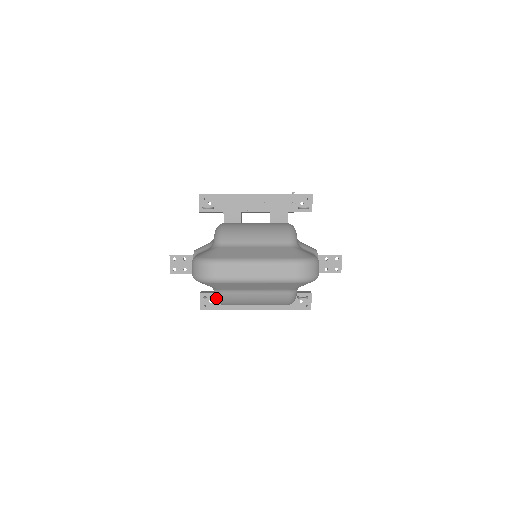
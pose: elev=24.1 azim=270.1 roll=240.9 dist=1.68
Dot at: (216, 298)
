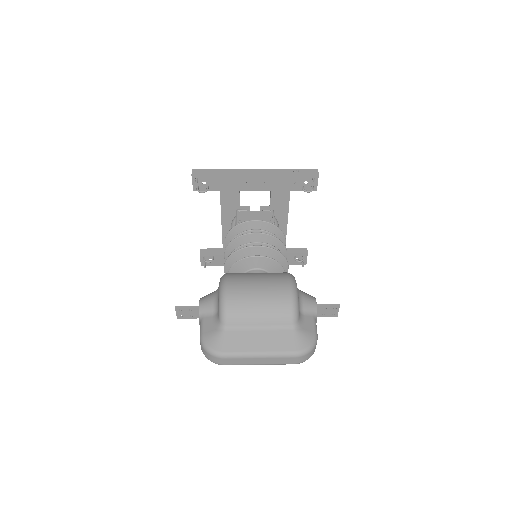
Dot at: occluded
